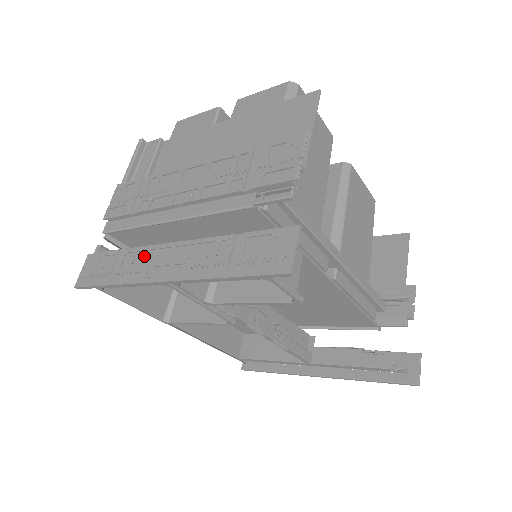
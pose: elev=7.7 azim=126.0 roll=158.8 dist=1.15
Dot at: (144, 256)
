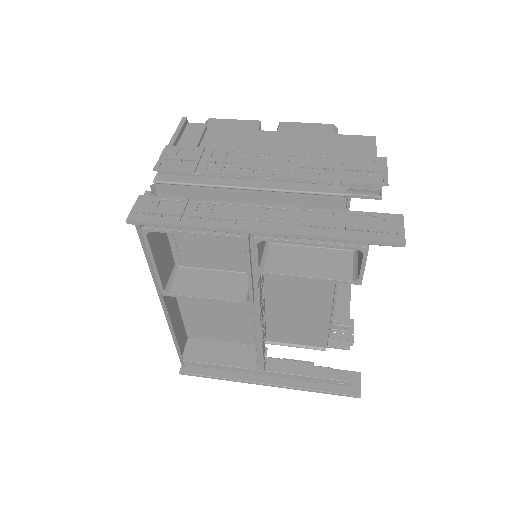
Dot at: (227, 209)
